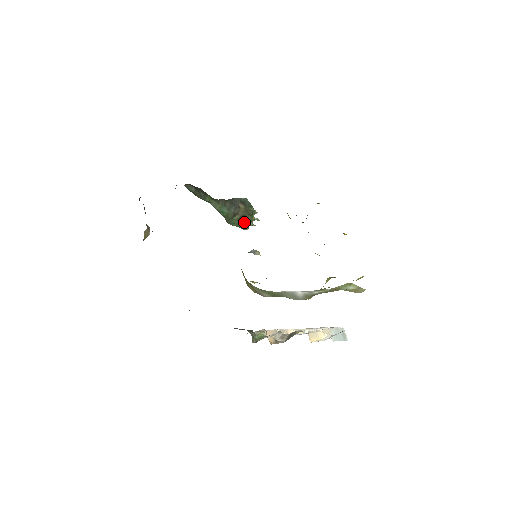
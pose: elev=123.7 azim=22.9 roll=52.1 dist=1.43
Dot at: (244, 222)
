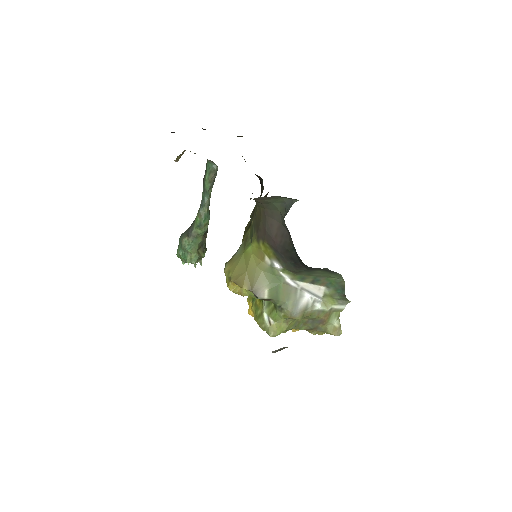
Dot at: (198, 252)
